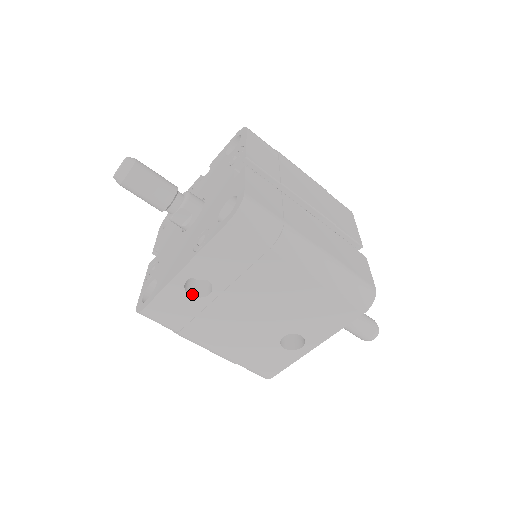
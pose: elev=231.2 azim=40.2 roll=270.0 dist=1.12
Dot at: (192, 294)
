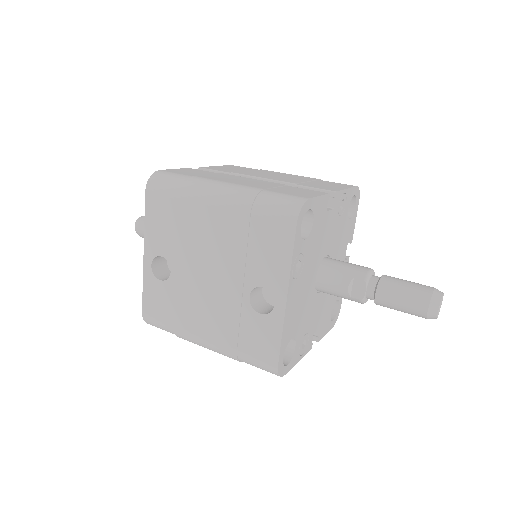
Dot at: (163, 280)
